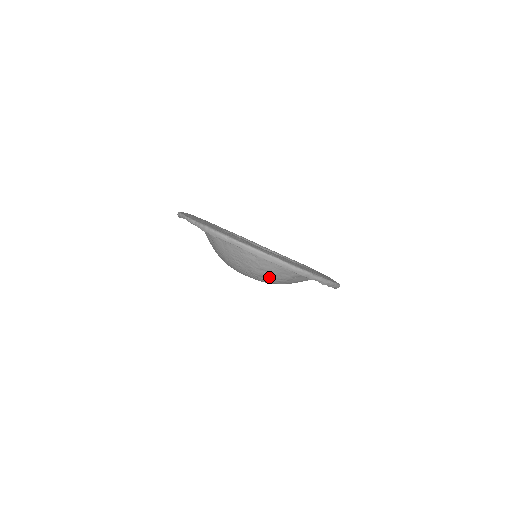
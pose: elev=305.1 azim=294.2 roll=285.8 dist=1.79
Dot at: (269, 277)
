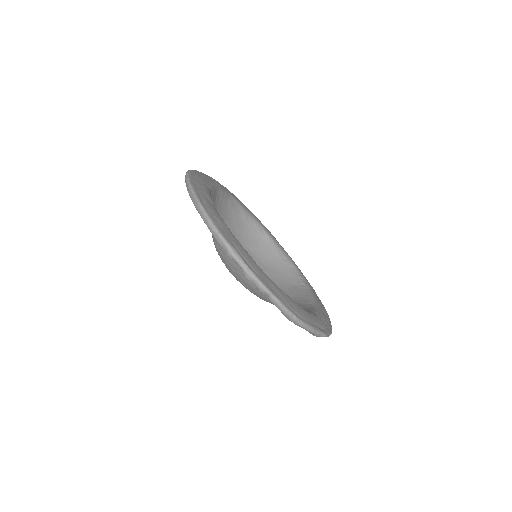
Dot at: (225, 259)
